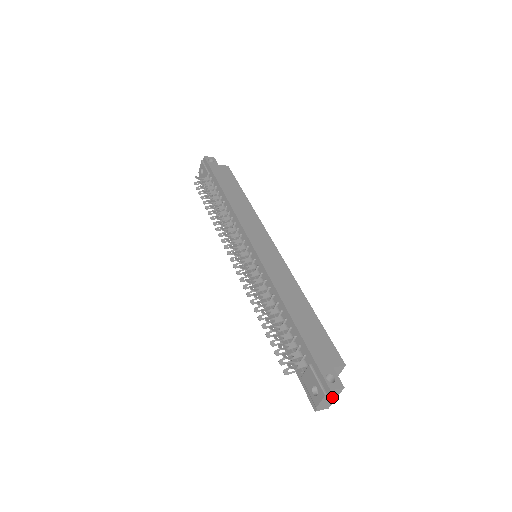
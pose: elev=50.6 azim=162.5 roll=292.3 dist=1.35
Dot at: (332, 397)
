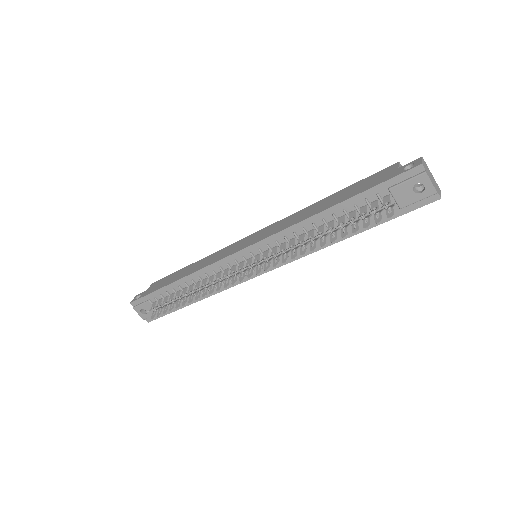
Dot at: (429, 174)
